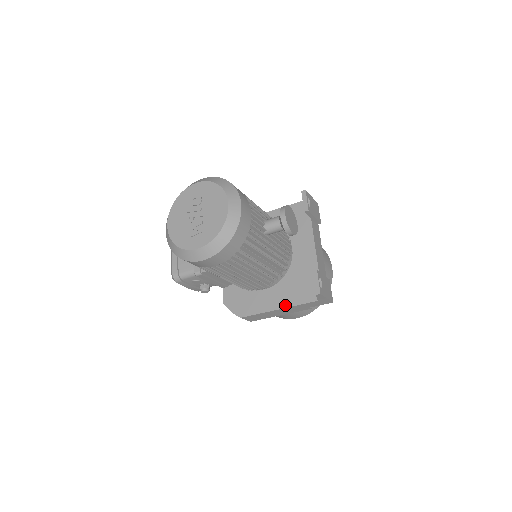
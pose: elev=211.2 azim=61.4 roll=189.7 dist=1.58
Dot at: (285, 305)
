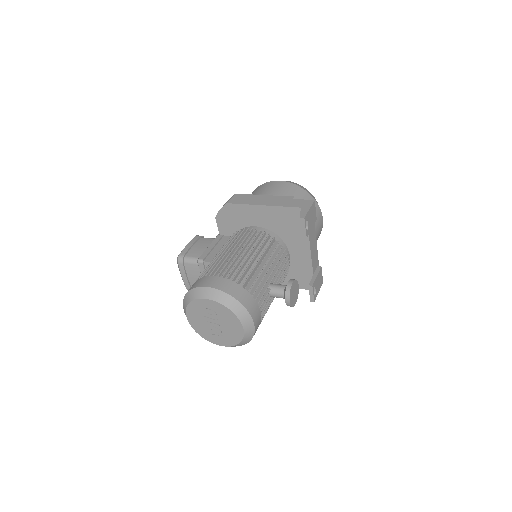
Dot at: occluded
